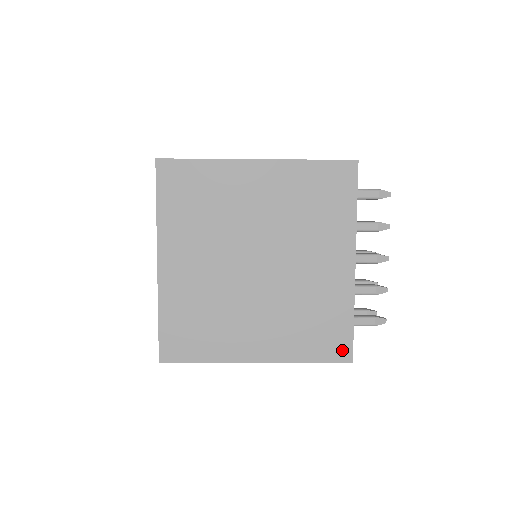
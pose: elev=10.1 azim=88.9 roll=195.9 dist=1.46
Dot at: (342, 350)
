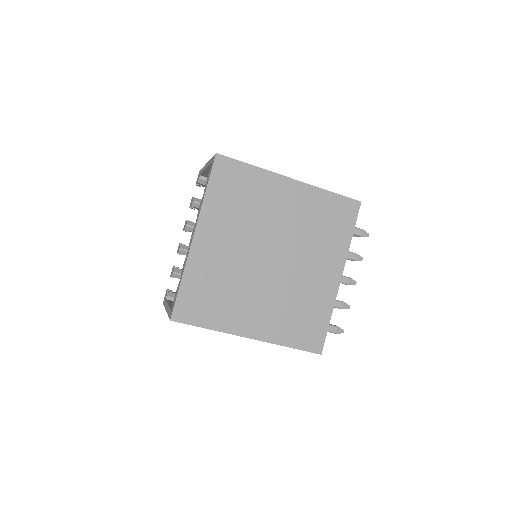
Dot at: (316, 343)
